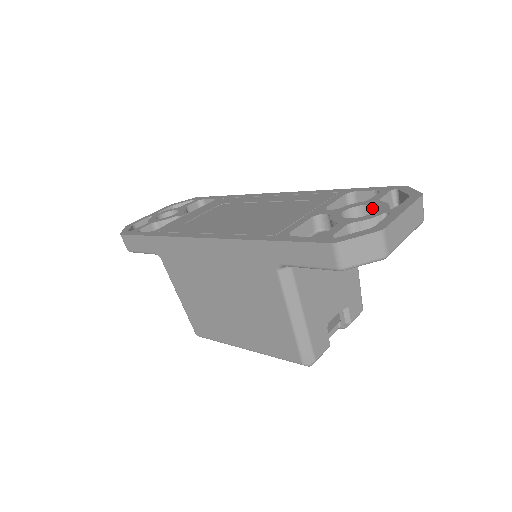
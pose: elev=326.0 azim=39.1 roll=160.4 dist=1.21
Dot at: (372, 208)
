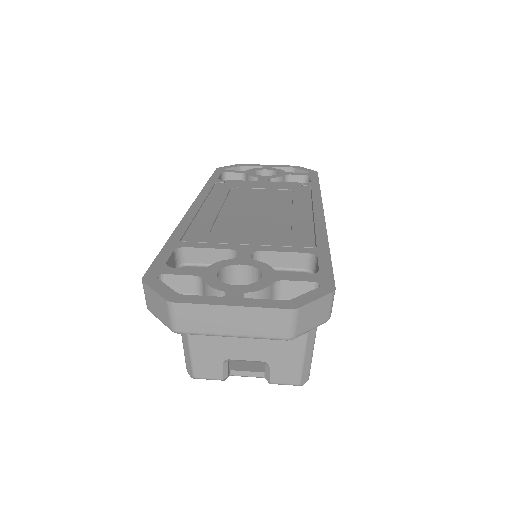
Dot at: (260, 282)
